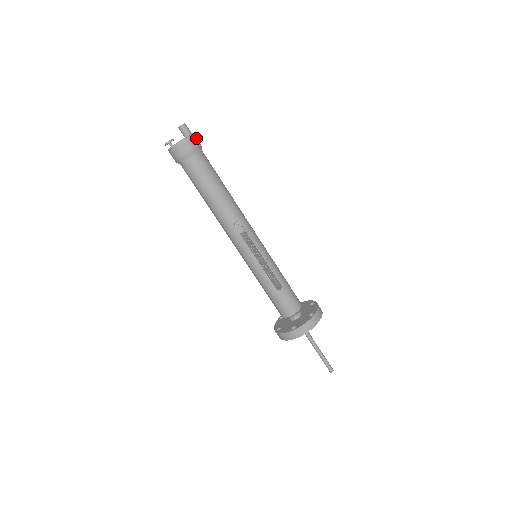
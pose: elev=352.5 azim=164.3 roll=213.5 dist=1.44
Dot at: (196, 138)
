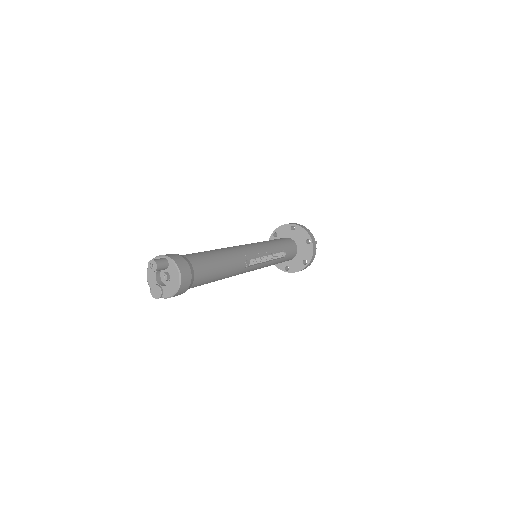
Dot at: (177, 259)
